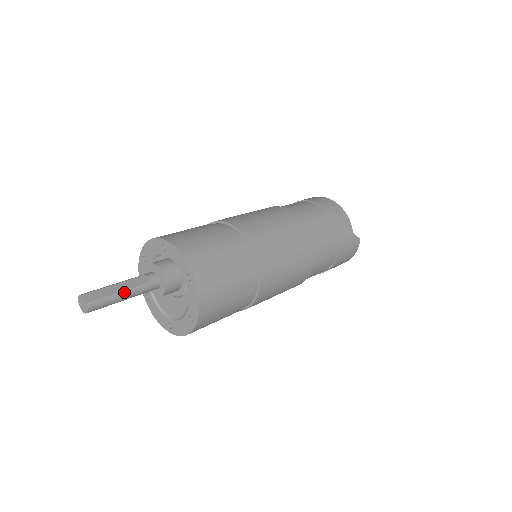
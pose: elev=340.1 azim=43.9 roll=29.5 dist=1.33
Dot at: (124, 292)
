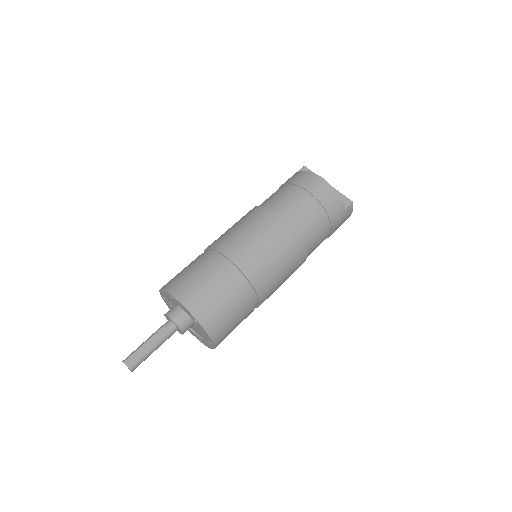
Dot at: (152, 348)
